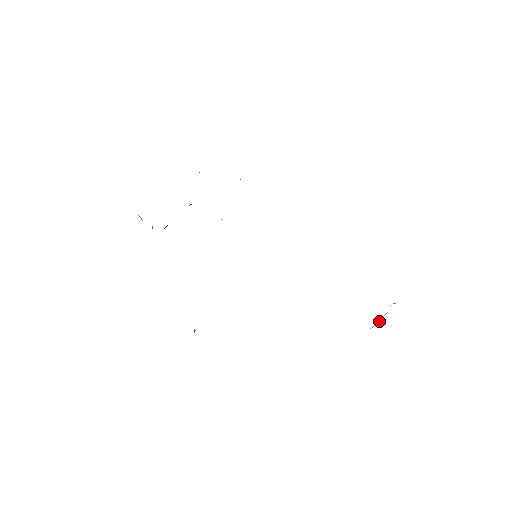
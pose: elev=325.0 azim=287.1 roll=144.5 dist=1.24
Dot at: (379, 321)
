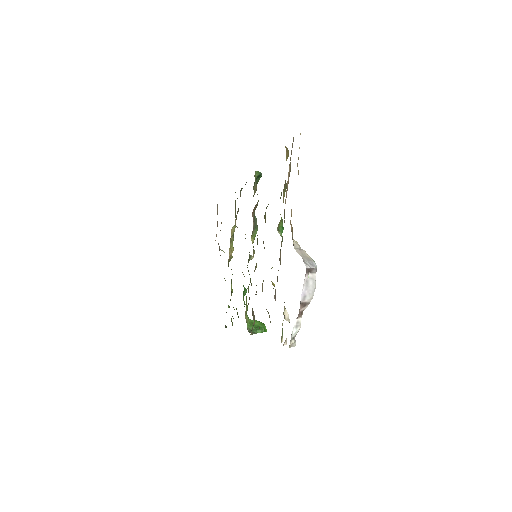
Dot at: (312, 292)
